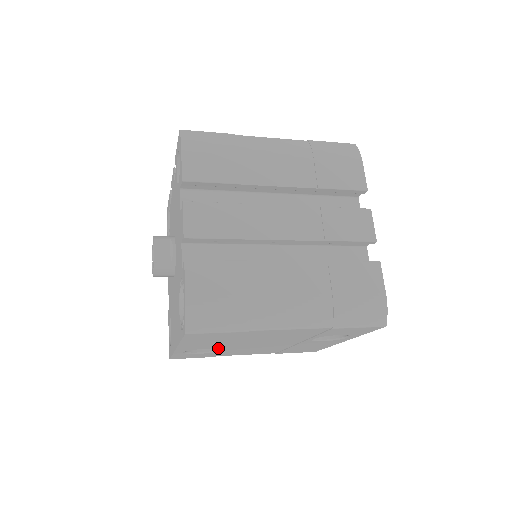
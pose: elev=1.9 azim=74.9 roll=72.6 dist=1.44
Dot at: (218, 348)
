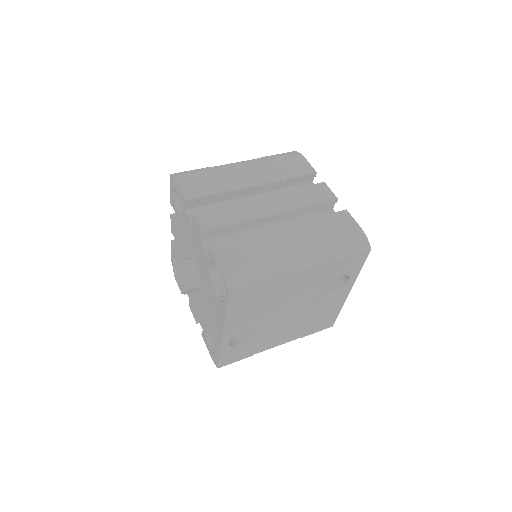
Dot at: (255, 328)
